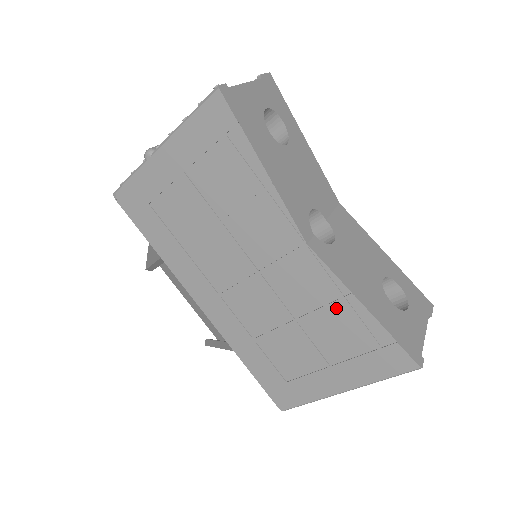
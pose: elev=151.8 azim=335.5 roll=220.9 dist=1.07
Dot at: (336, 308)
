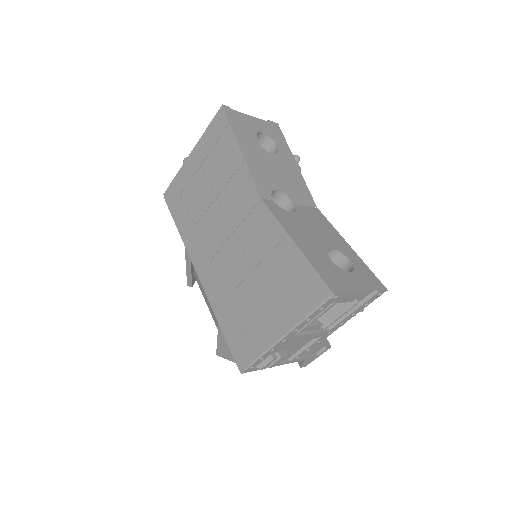
Dot at: (277, 249)
